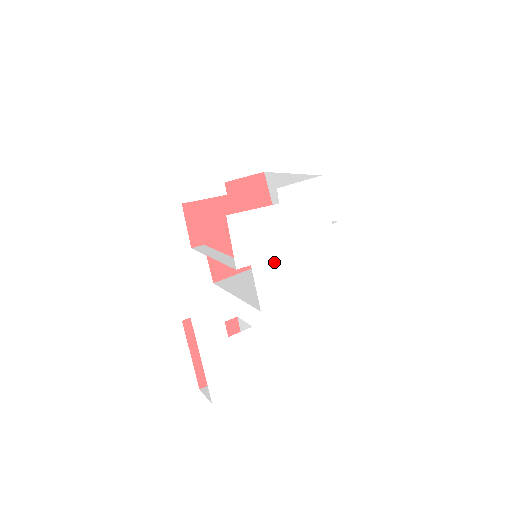
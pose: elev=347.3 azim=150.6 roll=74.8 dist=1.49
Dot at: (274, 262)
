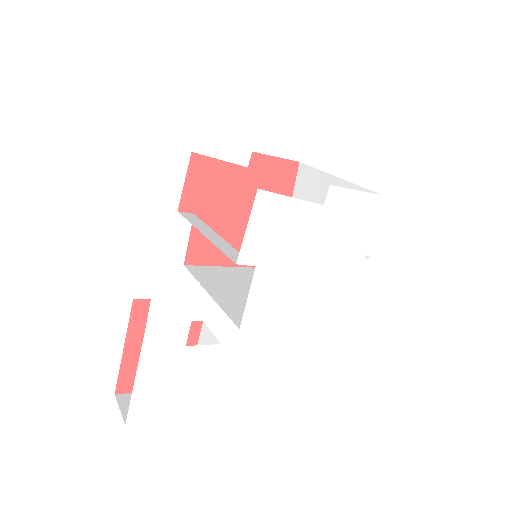
Dot at: (283, 274)
